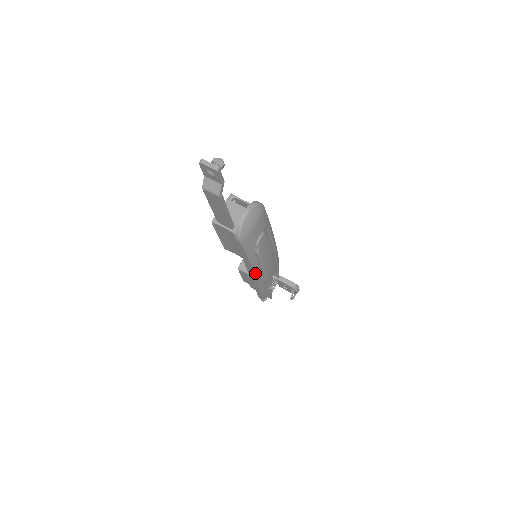
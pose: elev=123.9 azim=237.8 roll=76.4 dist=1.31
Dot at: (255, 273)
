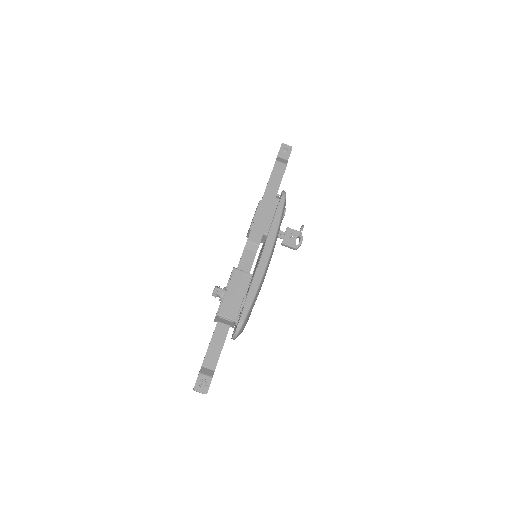
Dot at: occluded
